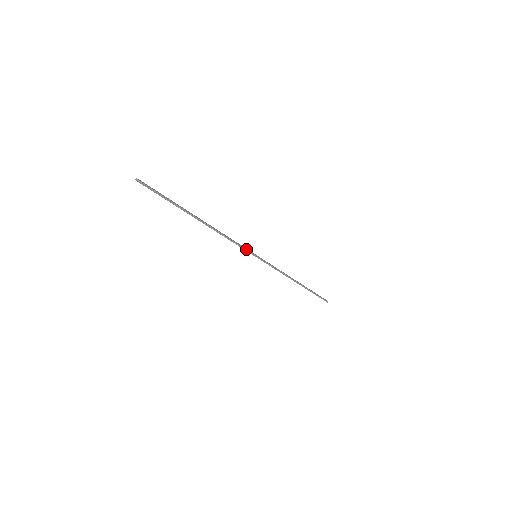
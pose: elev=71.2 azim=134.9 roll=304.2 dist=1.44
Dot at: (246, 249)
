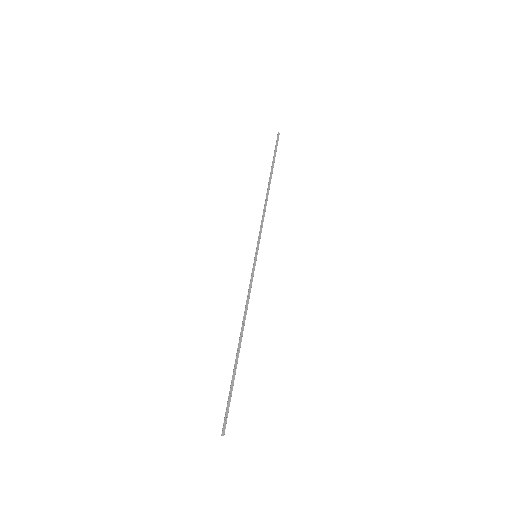
Dot at: occluded
